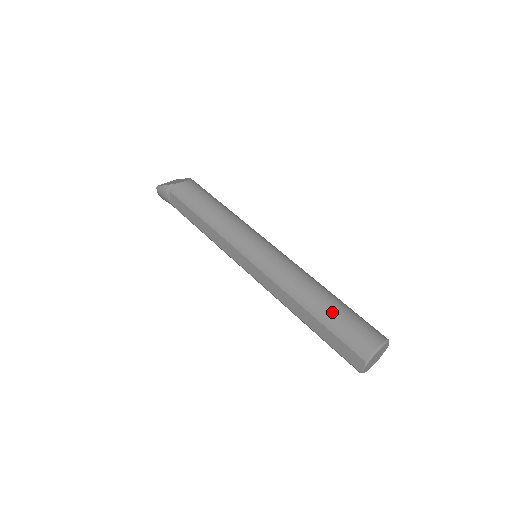
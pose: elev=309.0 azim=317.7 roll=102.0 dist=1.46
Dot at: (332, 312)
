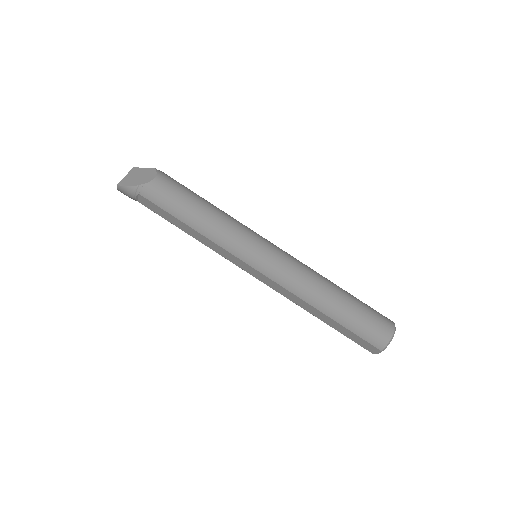
Dot at: (348, 313)
